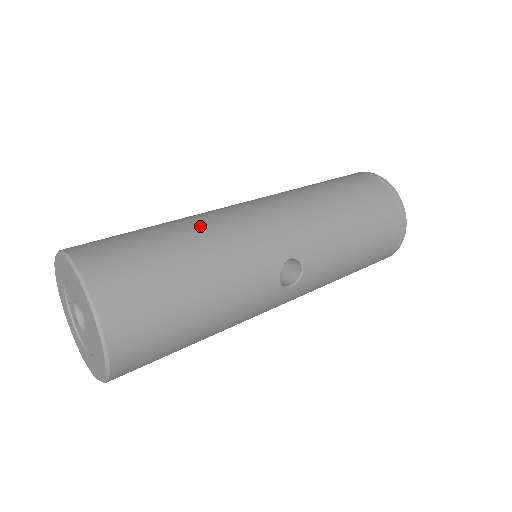
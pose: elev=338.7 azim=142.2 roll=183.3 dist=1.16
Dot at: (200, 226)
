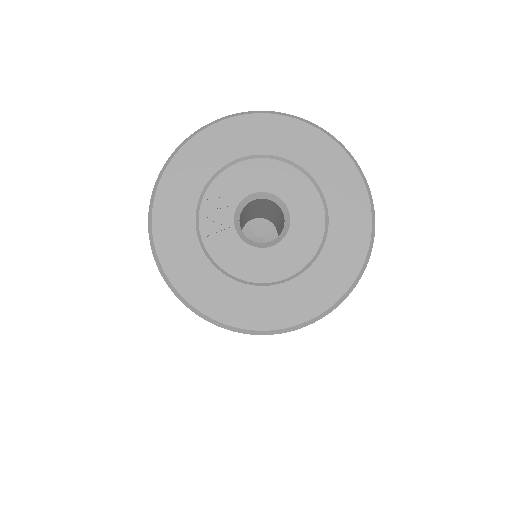
Dot at: occluded
